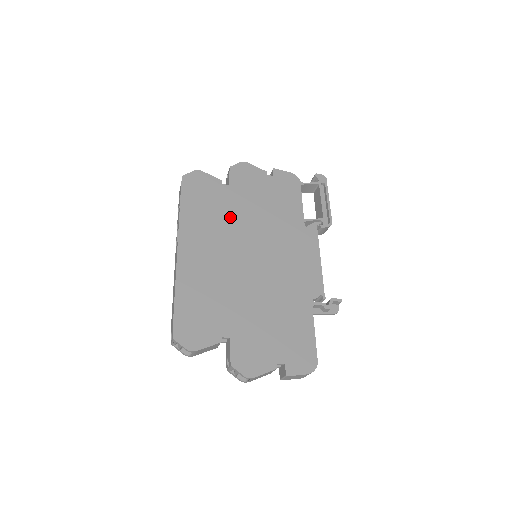
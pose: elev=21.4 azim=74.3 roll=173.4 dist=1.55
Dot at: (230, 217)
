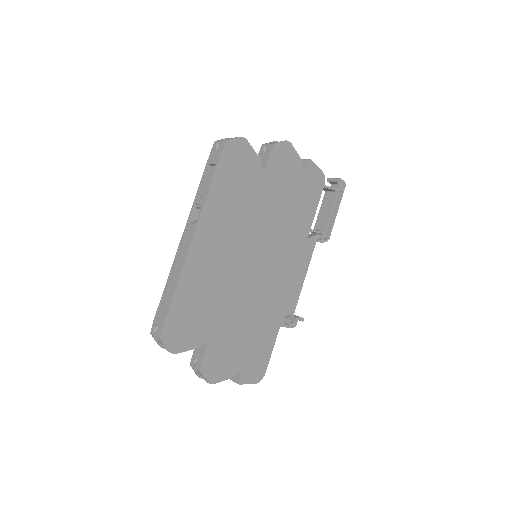
Dot at: (253, 210)
